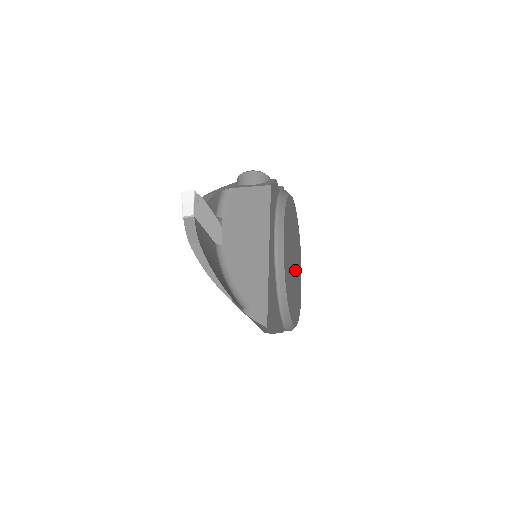
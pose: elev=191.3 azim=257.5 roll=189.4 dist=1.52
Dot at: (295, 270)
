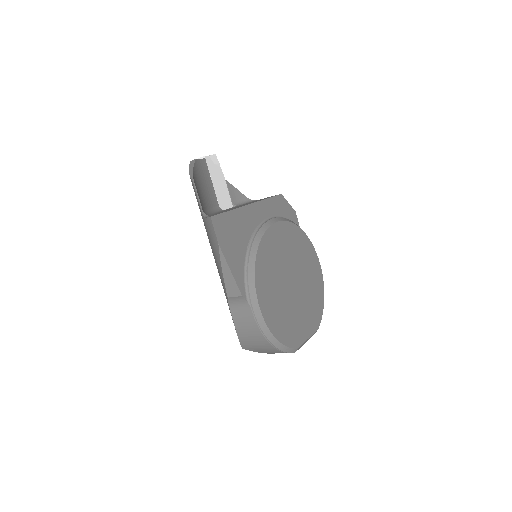
Dot at: (293, 297)
